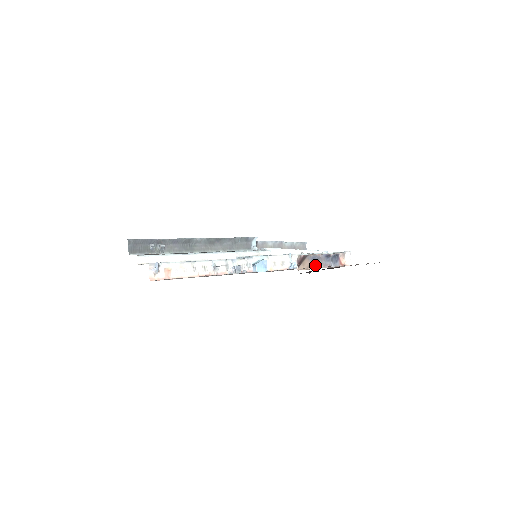
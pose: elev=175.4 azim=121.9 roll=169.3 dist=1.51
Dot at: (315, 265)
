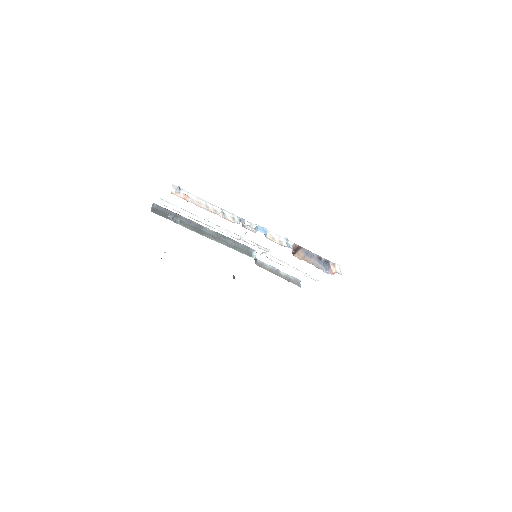
Dot at: (309, 261)
